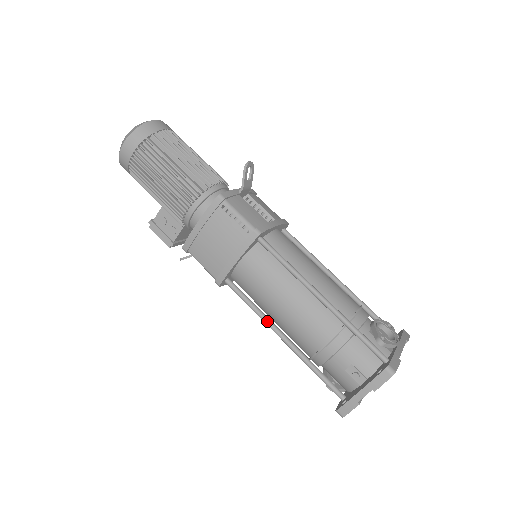
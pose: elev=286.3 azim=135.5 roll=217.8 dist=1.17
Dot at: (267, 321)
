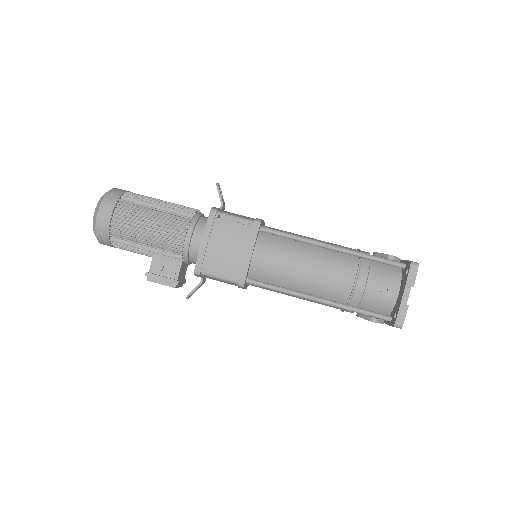
Dot at: (298, 293)
